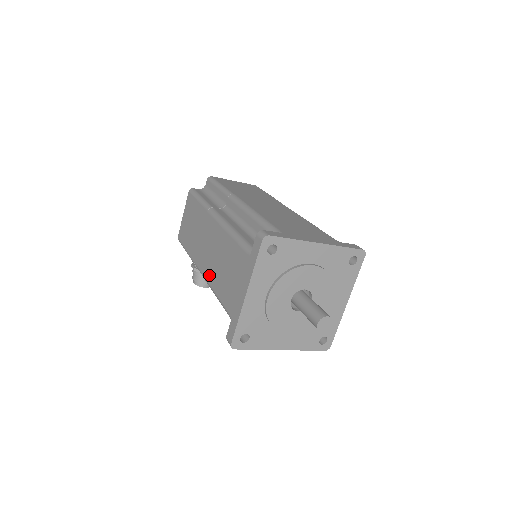
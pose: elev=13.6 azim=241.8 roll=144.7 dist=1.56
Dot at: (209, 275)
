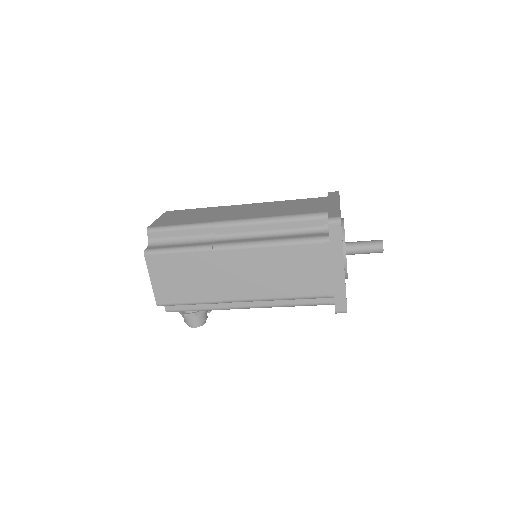
Dot at: (265, 292)
